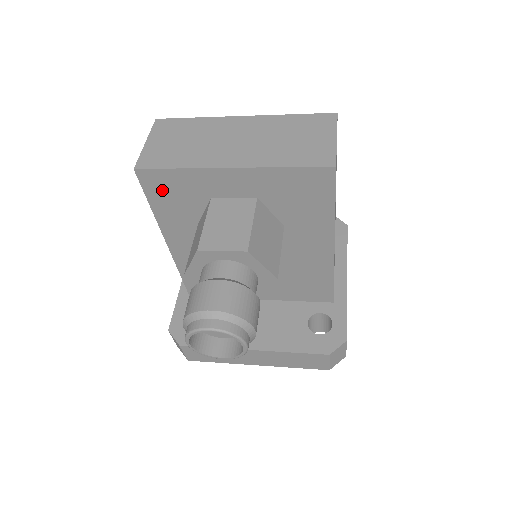
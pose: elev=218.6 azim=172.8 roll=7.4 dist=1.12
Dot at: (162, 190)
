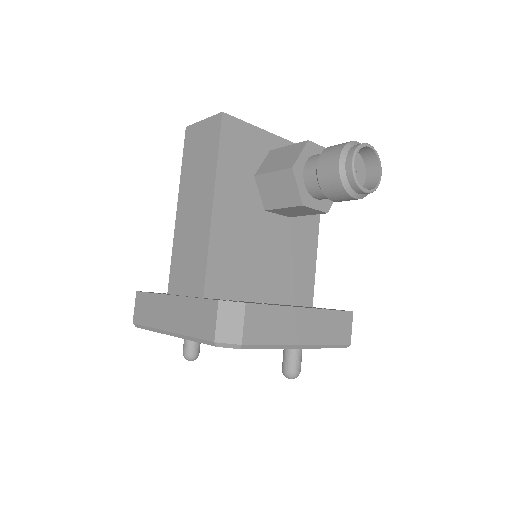
Dot at: (233, 139)
